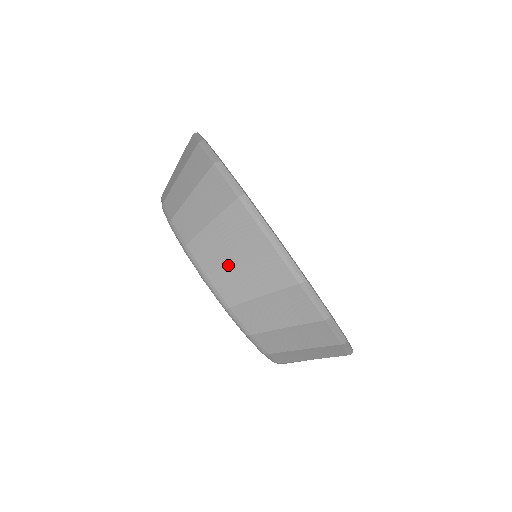
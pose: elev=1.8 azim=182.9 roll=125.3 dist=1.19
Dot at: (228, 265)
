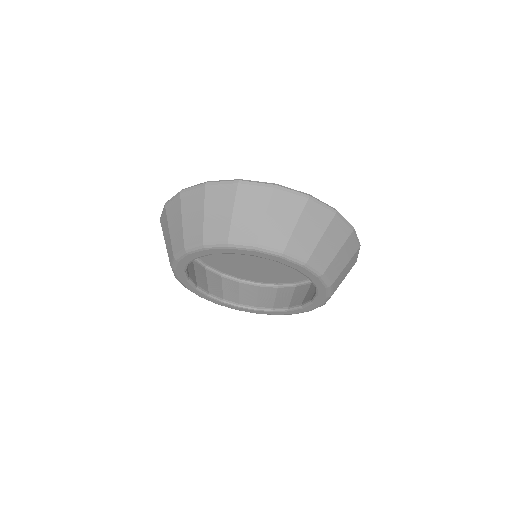
Dot at: (232, 220)
